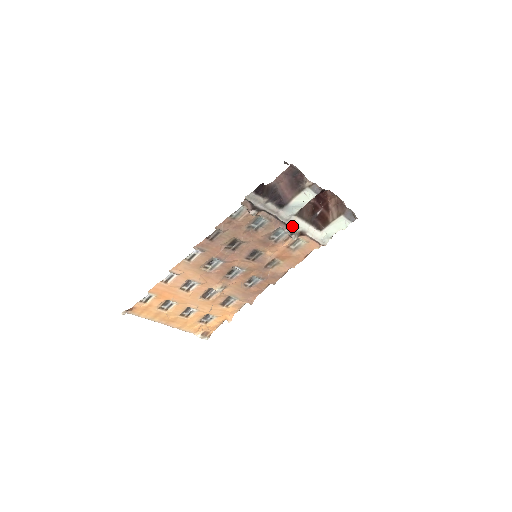
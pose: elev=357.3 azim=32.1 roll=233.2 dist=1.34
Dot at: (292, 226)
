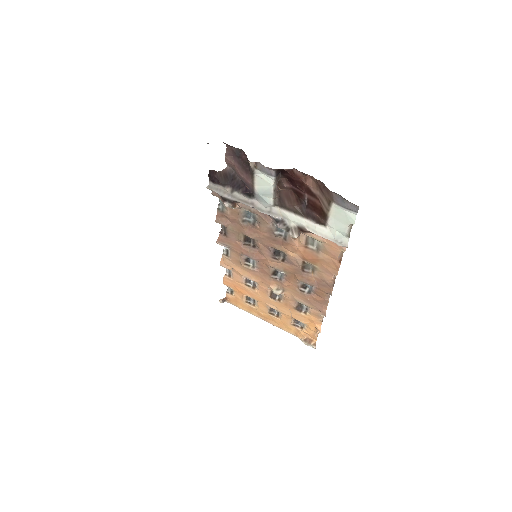
Dot at: (282, 220)
